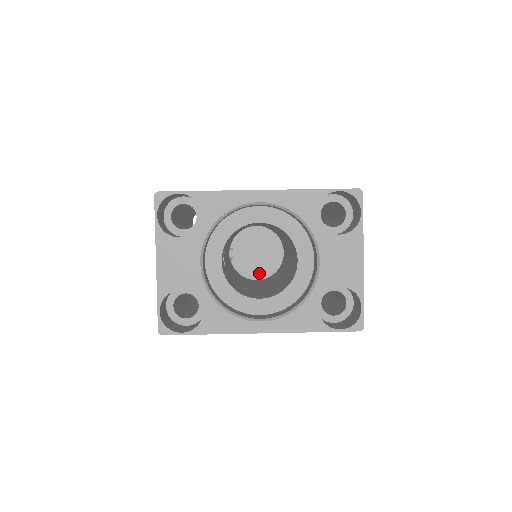
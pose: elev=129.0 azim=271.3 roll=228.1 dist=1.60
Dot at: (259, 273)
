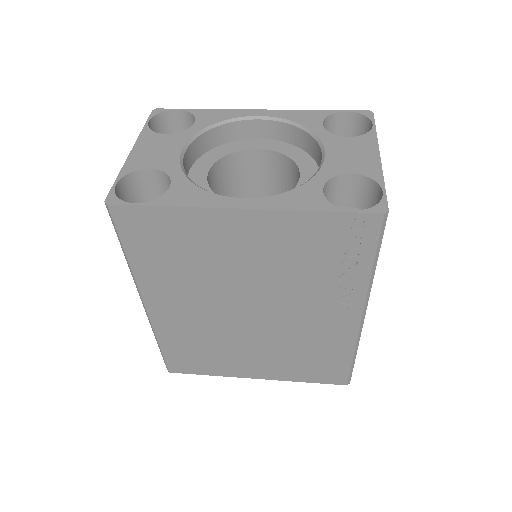
Dot at: occluded
